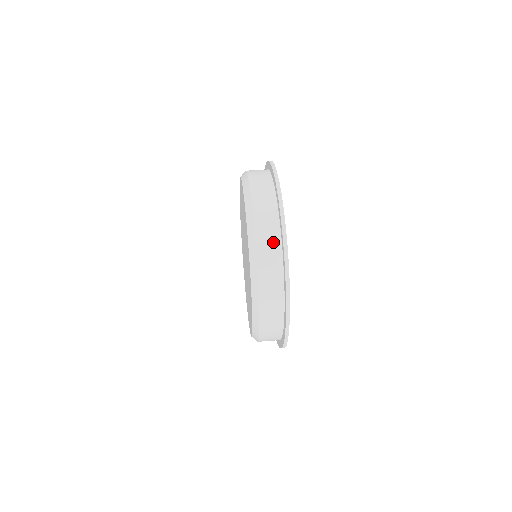
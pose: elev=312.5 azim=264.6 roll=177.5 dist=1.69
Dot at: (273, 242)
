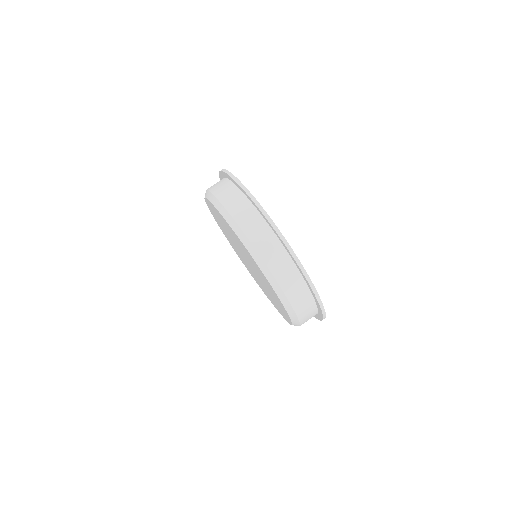
Dot at: (245, 207)
